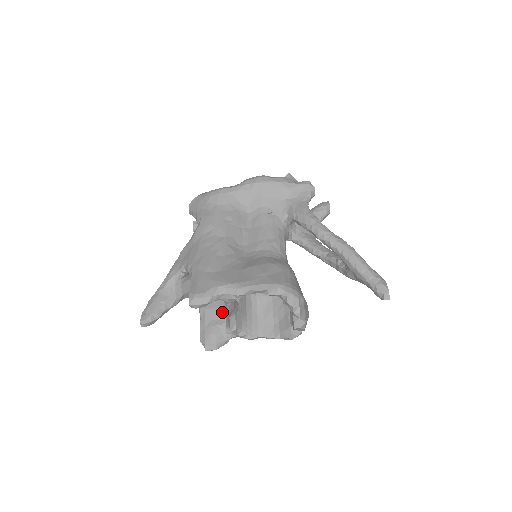
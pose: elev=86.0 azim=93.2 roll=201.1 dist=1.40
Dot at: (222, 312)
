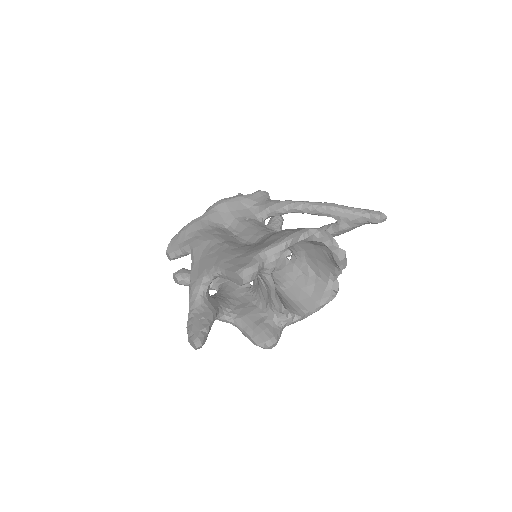
Dot at: (258, 311)
